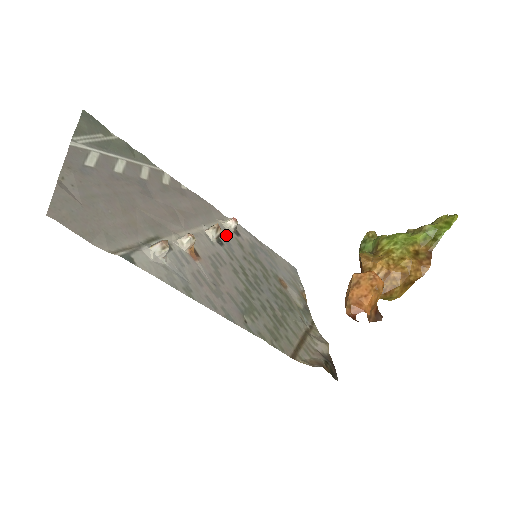
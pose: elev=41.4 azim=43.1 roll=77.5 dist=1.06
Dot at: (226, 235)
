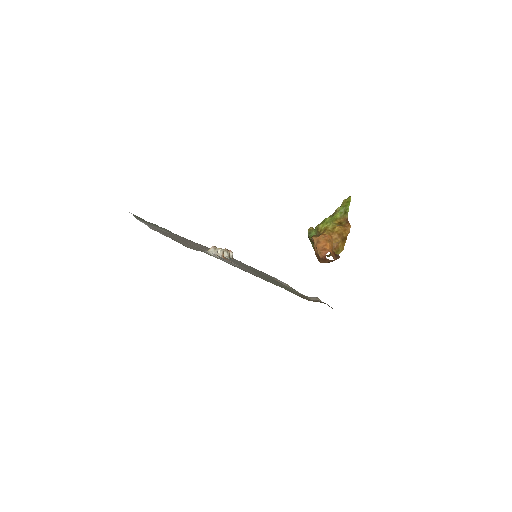
Dot at: occluded
